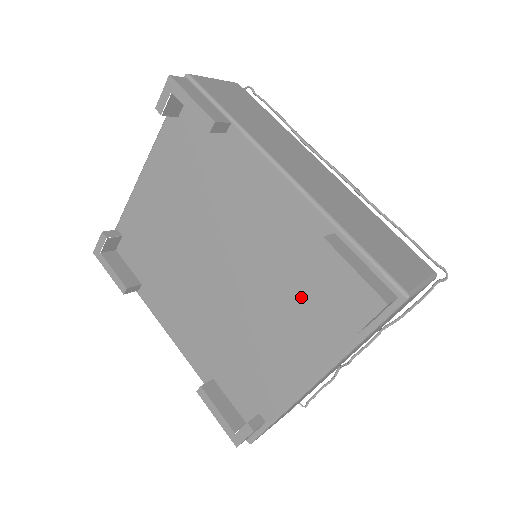
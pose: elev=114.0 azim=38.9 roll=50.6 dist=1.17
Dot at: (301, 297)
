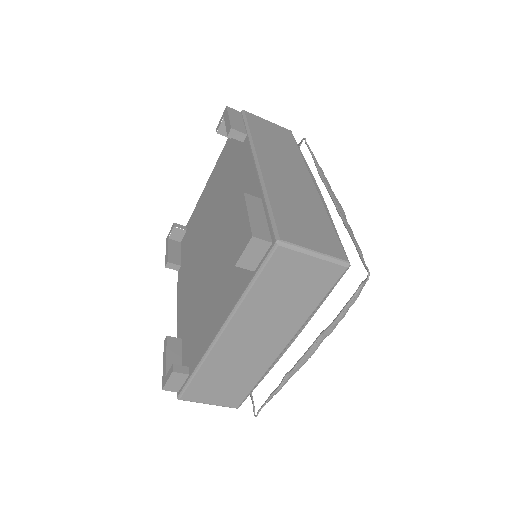
Dot at: occluded
